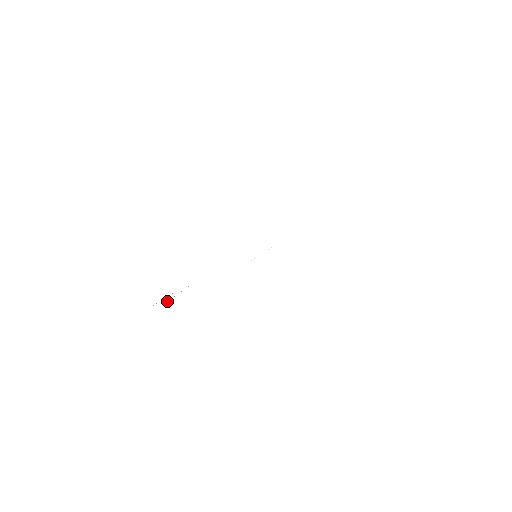
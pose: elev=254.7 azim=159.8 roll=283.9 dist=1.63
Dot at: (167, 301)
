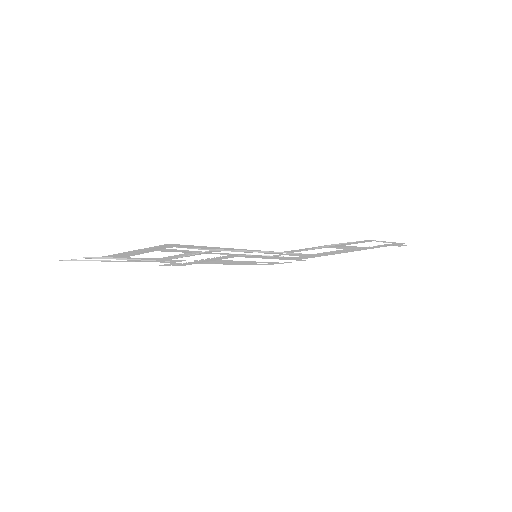
Dot at: (102, 256)
